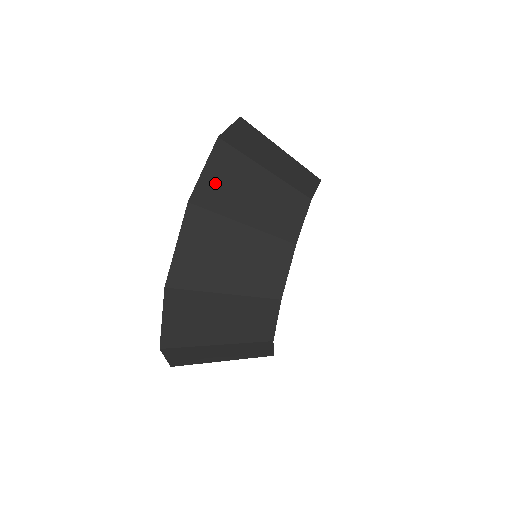
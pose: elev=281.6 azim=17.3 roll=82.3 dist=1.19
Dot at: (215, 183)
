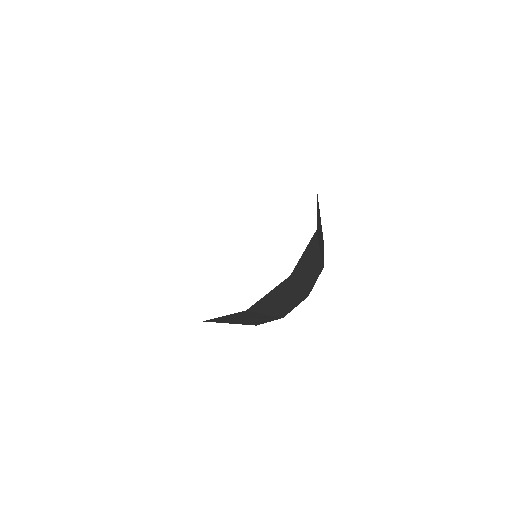
Dot at: occluded
